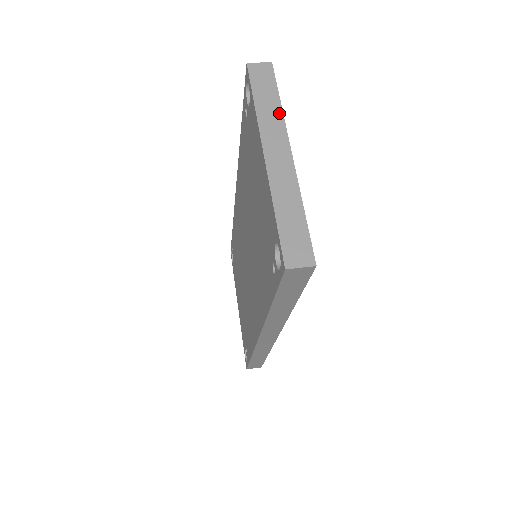
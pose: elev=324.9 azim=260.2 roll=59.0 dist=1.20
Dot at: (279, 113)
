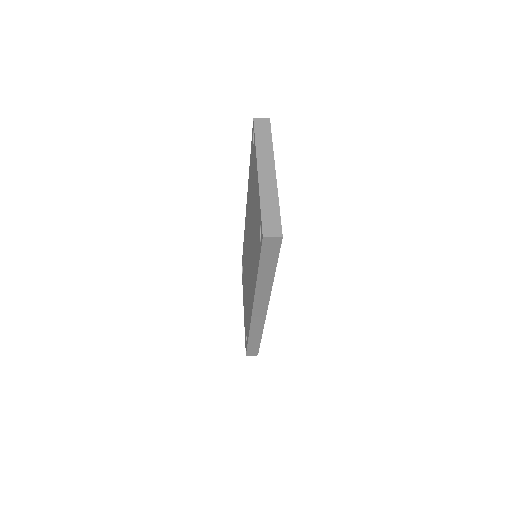
Dot at: (271, 149)
